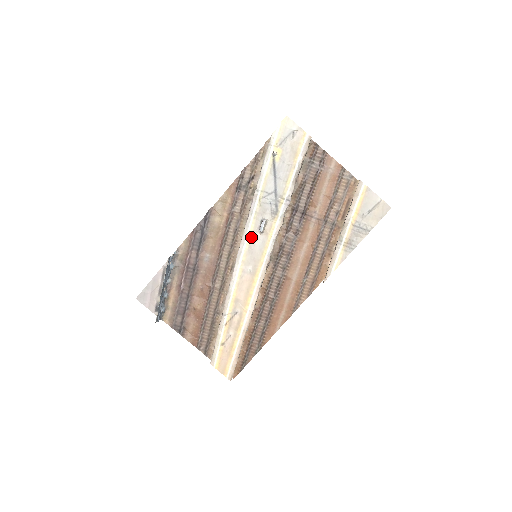
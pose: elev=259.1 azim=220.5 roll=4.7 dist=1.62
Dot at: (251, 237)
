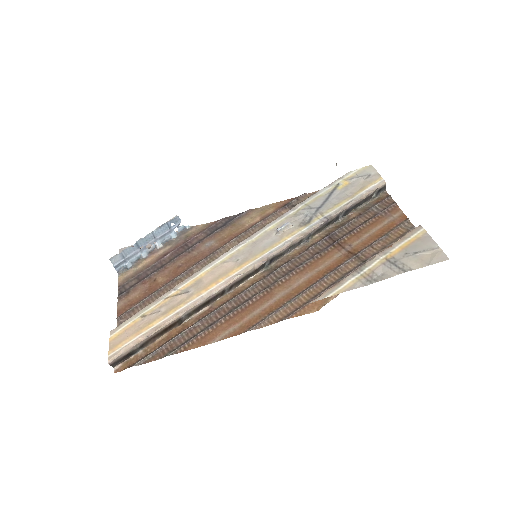
Dot at: (265, 234)
